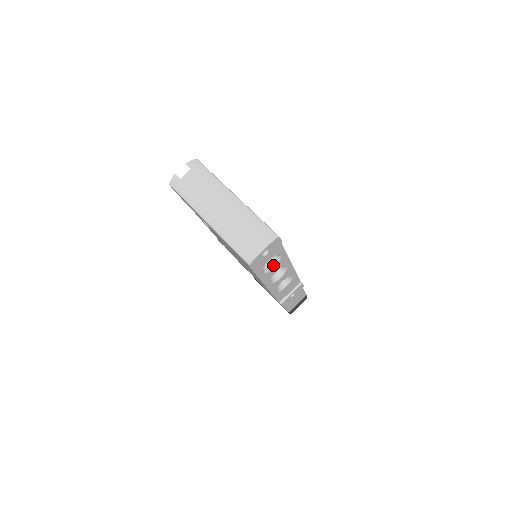
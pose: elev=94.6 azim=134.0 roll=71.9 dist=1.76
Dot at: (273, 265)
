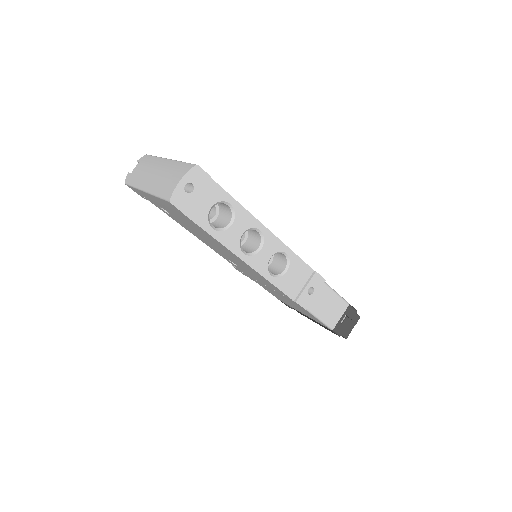
Dot at: (230, 222)
